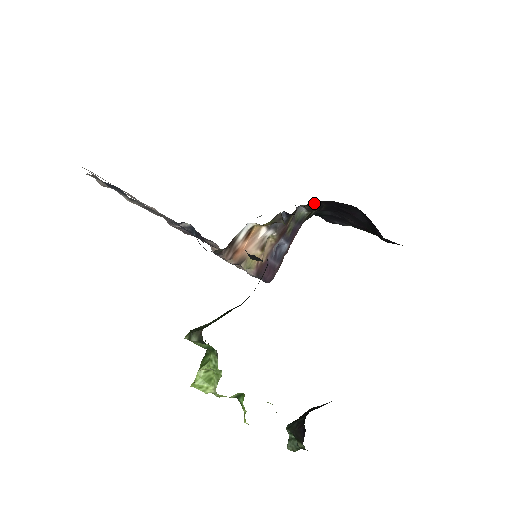
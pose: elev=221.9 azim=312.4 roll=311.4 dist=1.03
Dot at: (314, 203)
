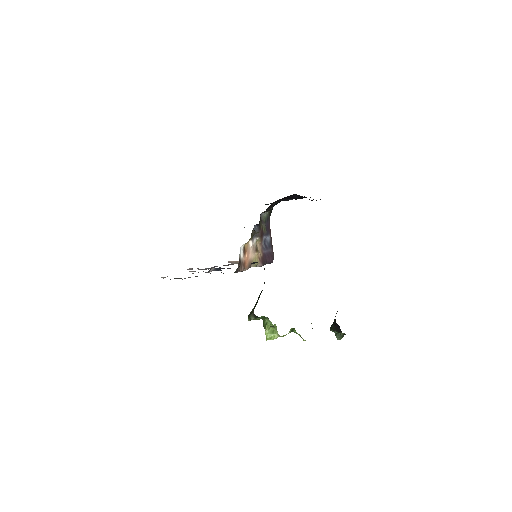
Dot at: (267, 208)
